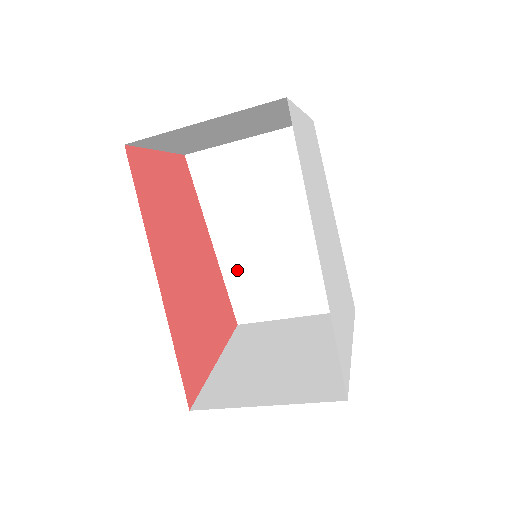
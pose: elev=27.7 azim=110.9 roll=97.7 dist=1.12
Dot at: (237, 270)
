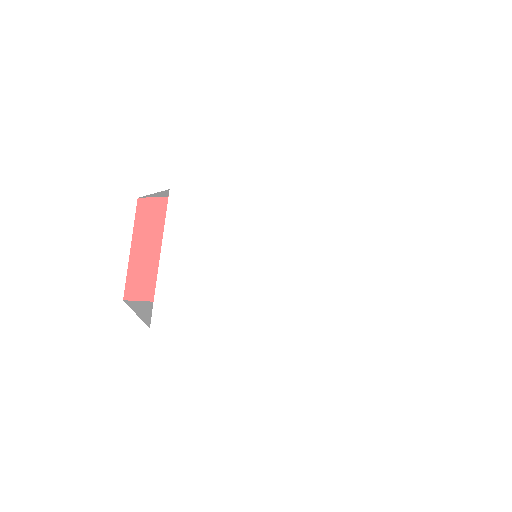
Dot at: occluded
